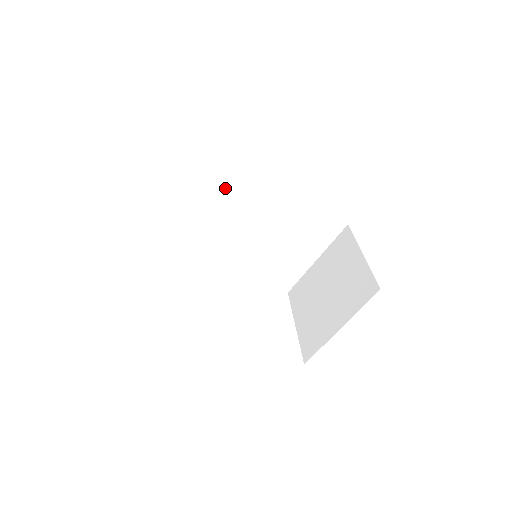
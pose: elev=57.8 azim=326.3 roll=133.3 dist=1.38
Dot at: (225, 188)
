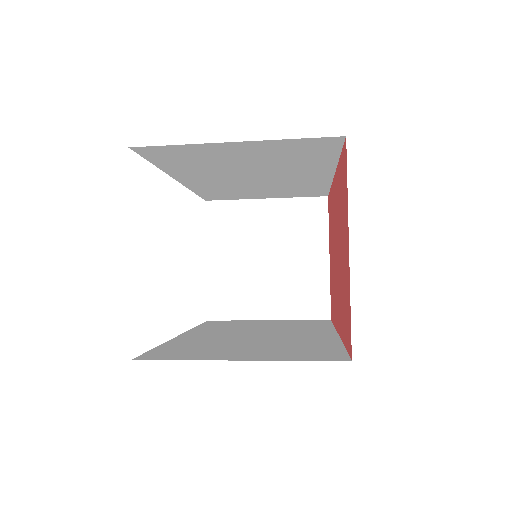
Dot at: (284, 160)
